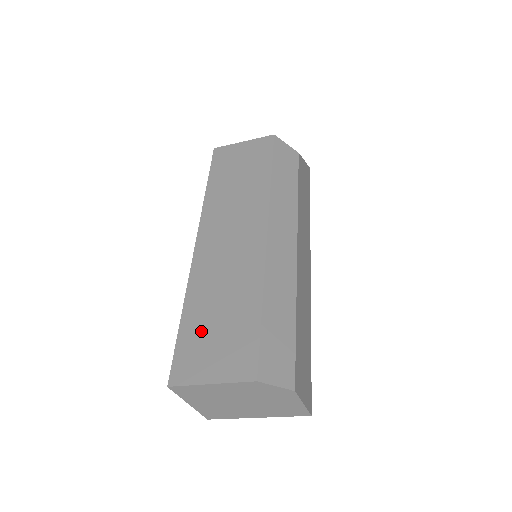
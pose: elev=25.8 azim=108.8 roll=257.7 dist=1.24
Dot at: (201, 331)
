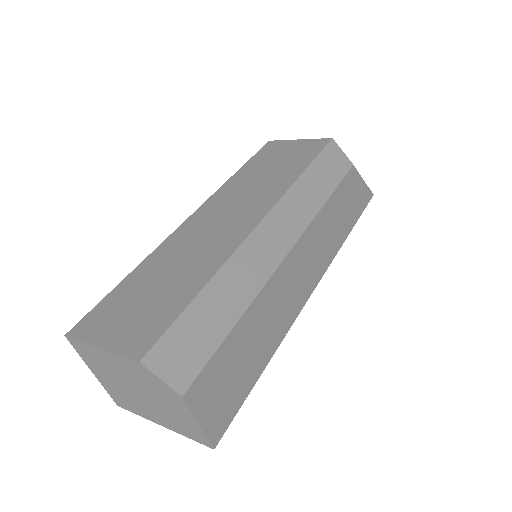
Dot at: (132, 294)
